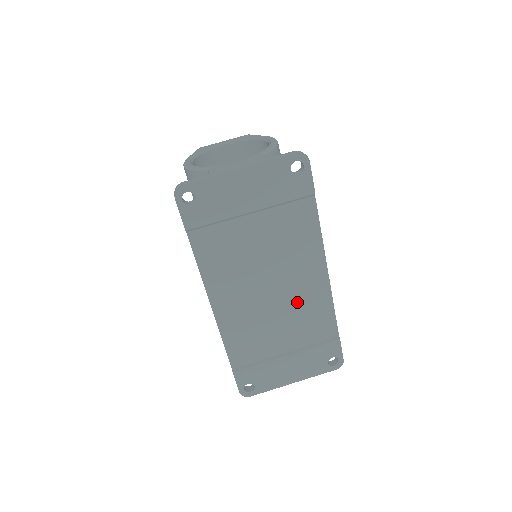
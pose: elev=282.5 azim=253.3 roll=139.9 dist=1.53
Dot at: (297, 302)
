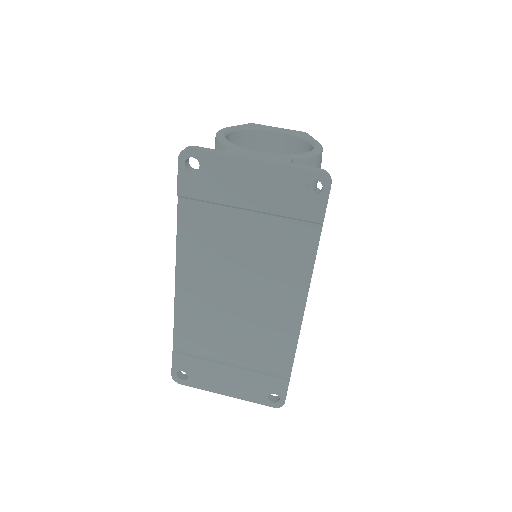
Dot at: (261, 322)
